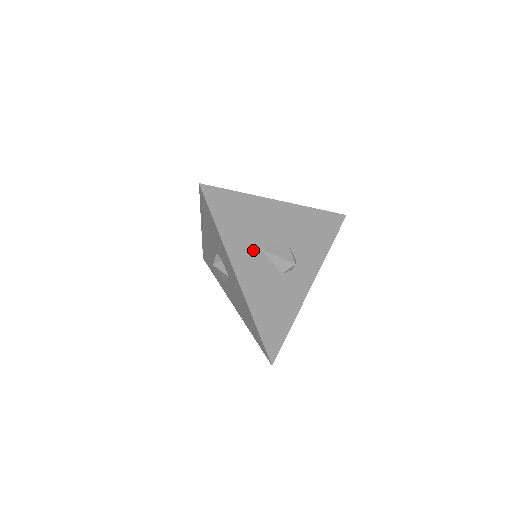
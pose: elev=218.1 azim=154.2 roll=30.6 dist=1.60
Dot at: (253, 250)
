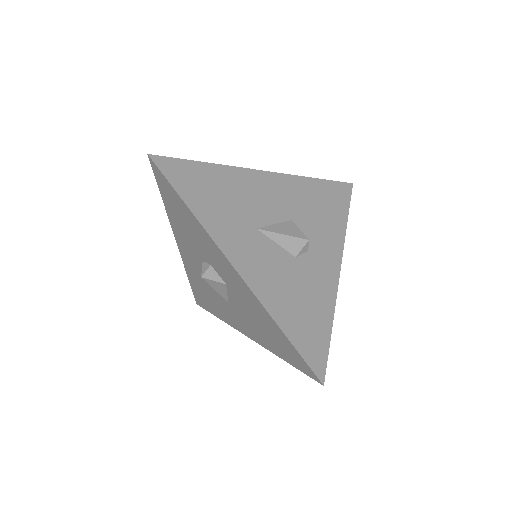
Dot at: (246, 230)
